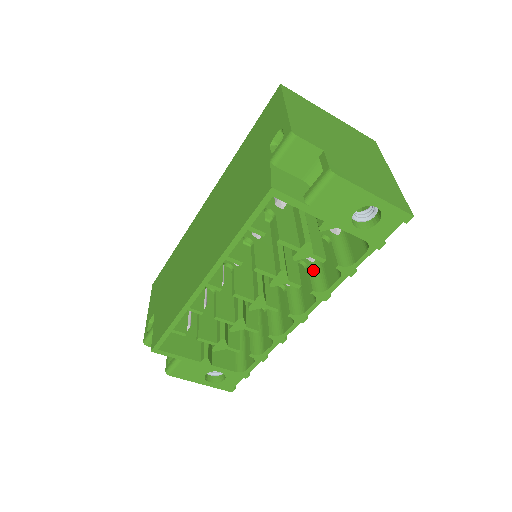
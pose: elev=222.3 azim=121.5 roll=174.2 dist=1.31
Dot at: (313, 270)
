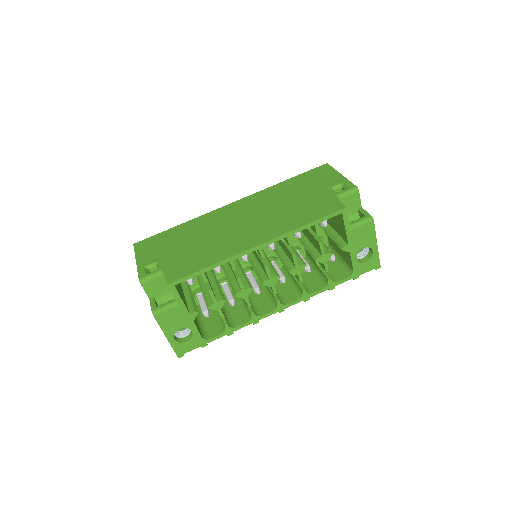
Dot at: occluded
